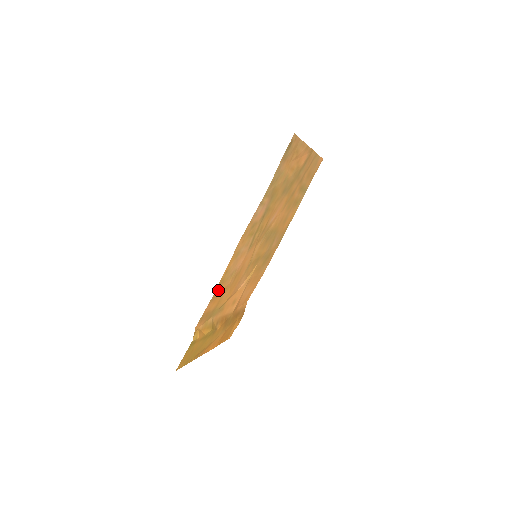
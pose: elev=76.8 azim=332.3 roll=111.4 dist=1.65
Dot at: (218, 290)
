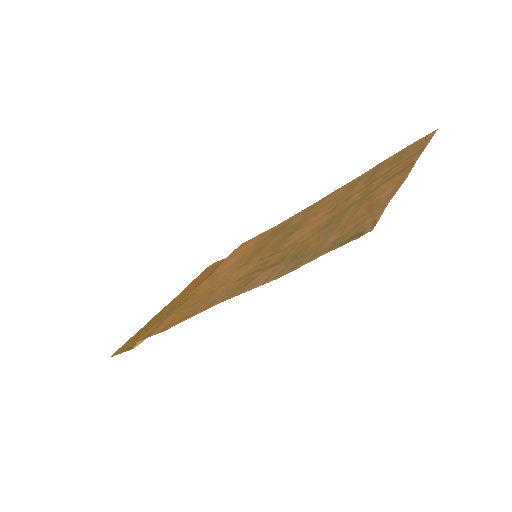
Dot at: (175, 322)
